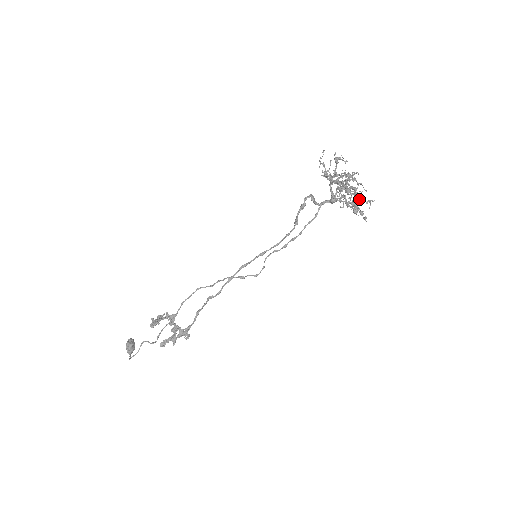
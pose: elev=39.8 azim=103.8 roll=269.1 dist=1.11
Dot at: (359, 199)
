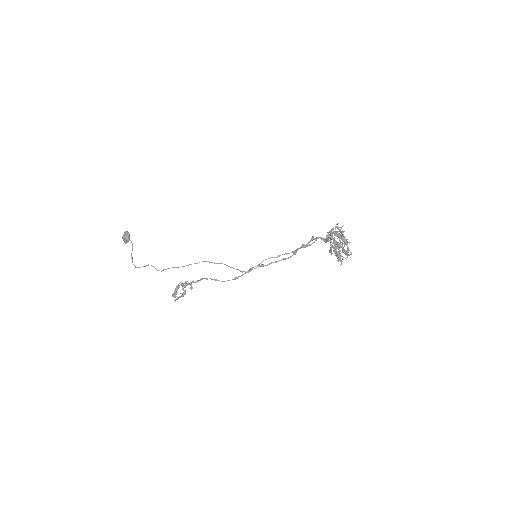
Dot at: occluded
